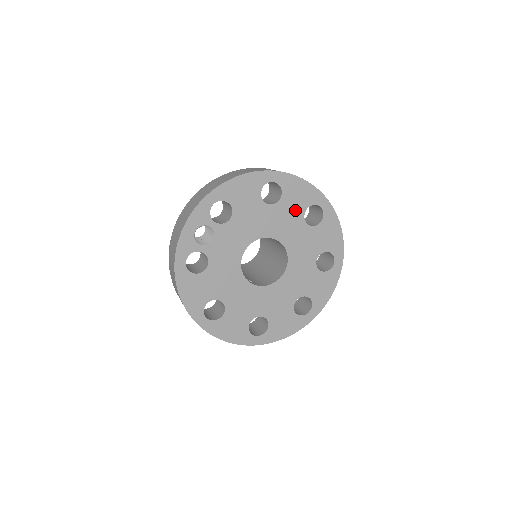
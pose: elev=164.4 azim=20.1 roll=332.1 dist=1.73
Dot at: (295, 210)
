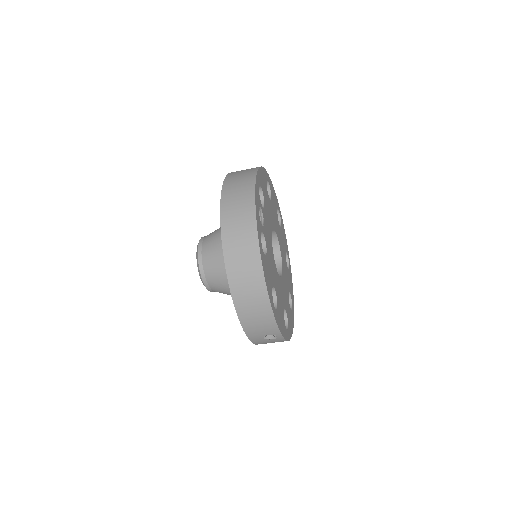
Dot at: (275, 210)
